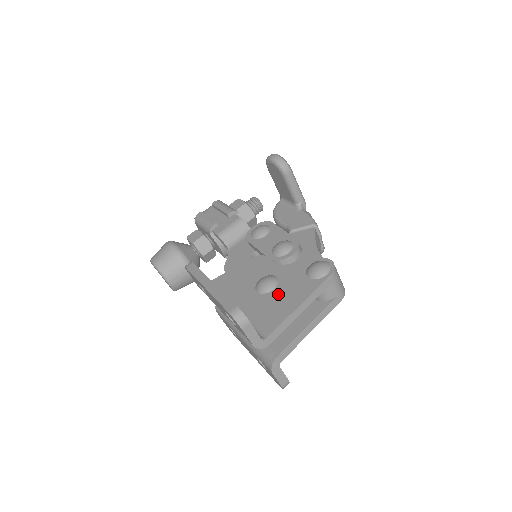
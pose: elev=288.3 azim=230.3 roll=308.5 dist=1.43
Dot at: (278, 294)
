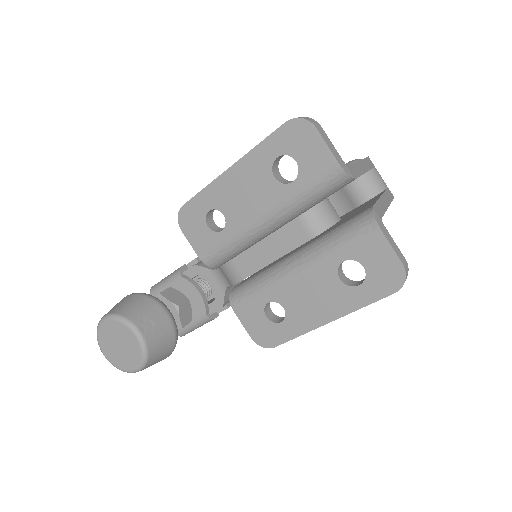
Dot at: occluded
